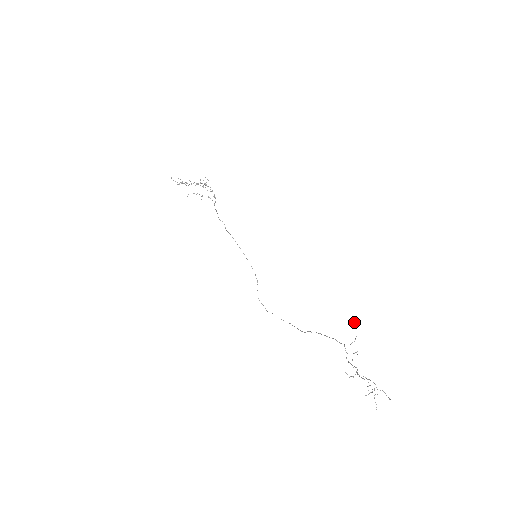
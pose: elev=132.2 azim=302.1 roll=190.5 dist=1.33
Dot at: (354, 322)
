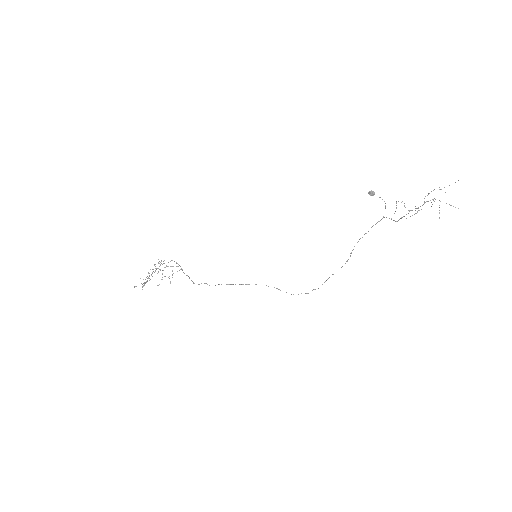
Dot at: (369, 194)
